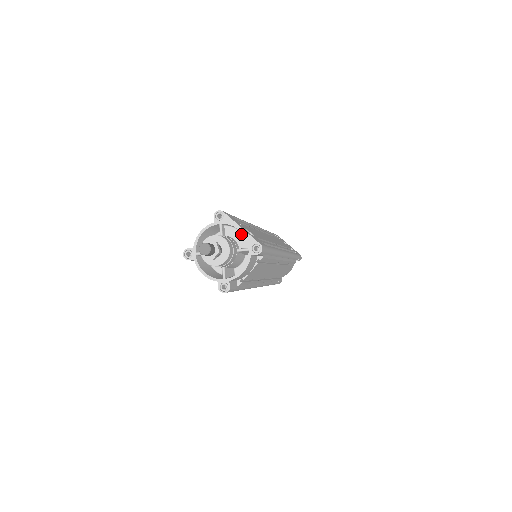
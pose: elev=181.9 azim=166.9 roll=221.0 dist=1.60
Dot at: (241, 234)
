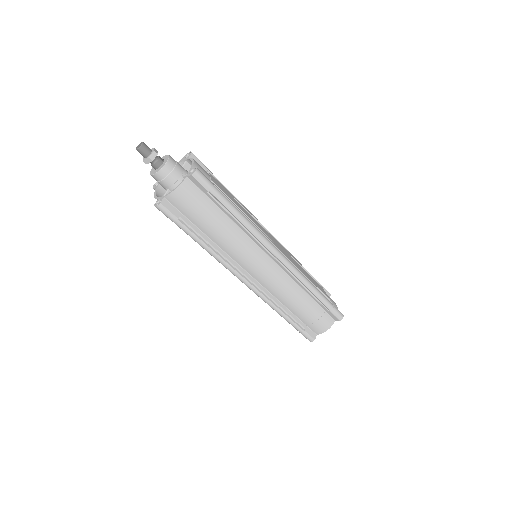
Dot at: occluded
